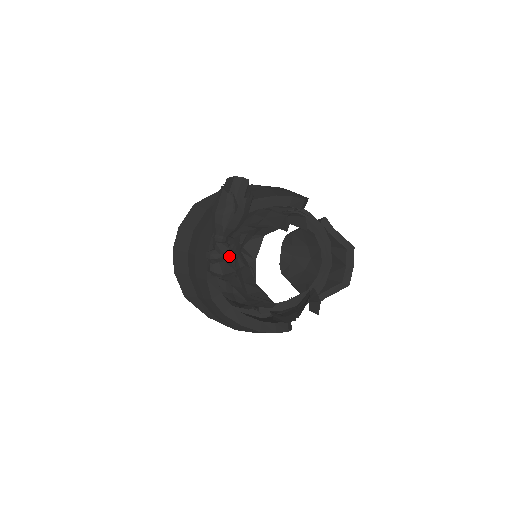
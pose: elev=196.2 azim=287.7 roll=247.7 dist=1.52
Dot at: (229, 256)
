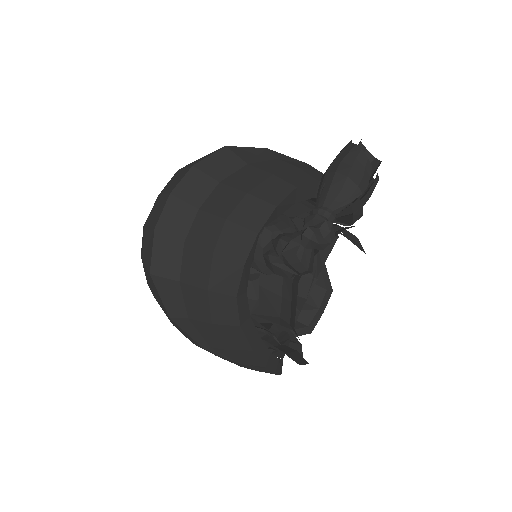
Dot at: occluded
